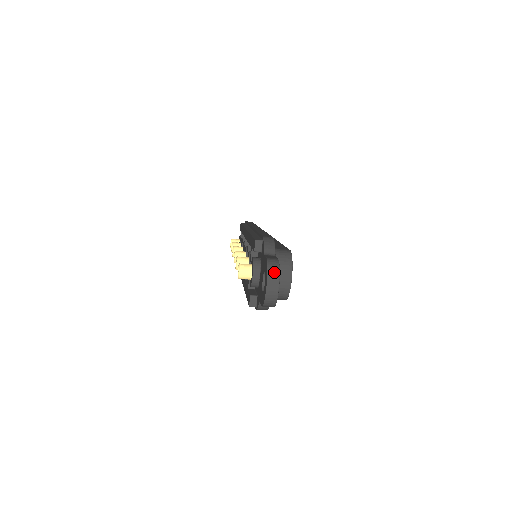
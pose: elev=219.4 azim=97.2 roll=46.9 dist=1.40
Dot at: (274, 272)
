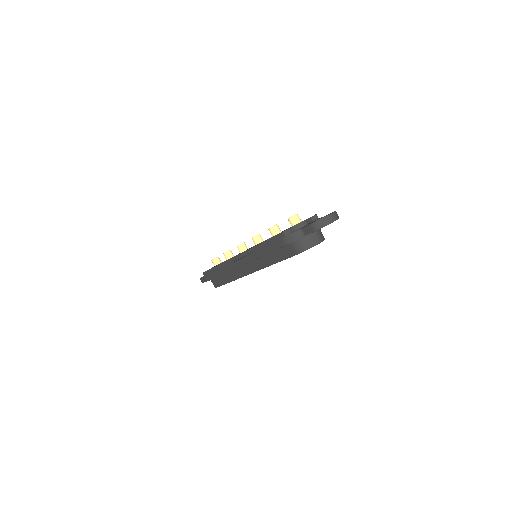
Dot at: occluded
